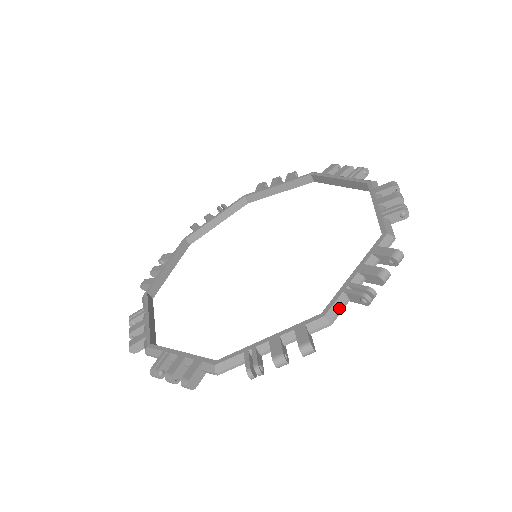
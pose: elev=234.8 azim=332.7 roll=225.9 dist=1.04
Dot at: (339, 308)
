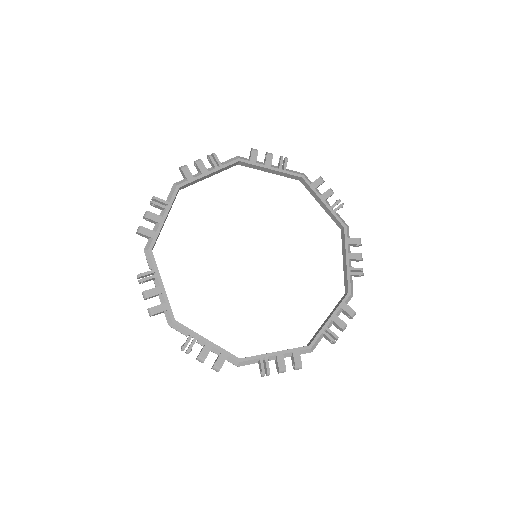
Dot at: (249, 364)
